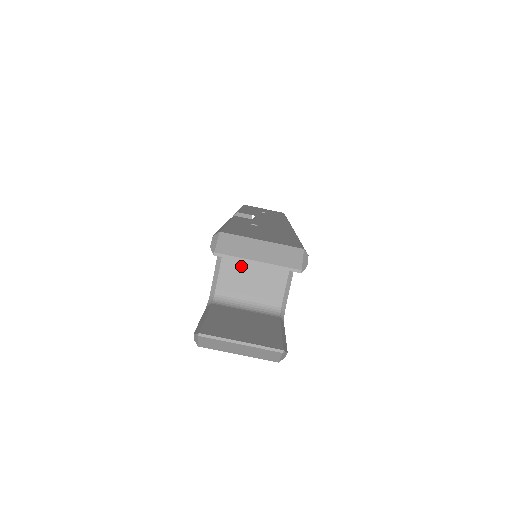
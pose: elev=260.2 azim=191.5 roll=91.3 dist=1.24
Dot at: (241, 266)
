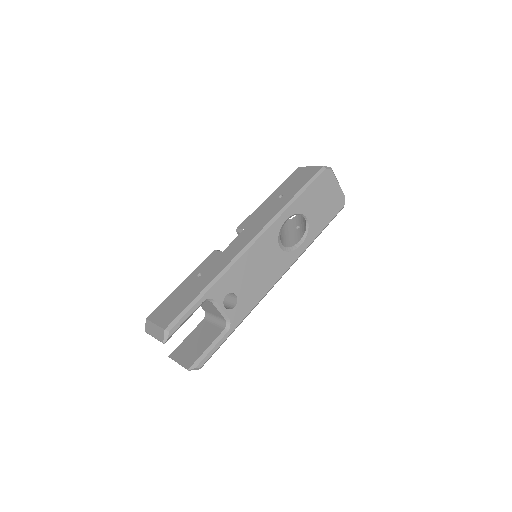
Dot at: occluded
